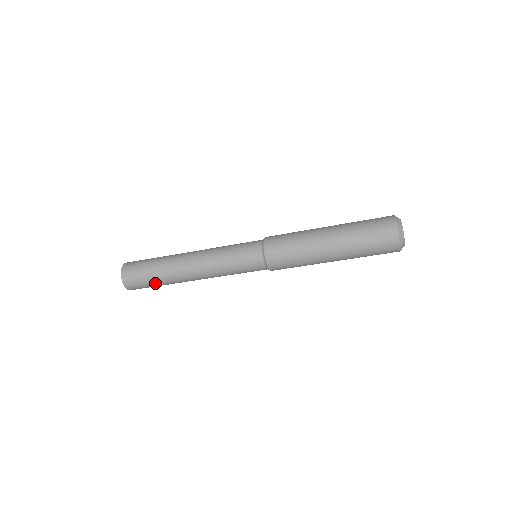
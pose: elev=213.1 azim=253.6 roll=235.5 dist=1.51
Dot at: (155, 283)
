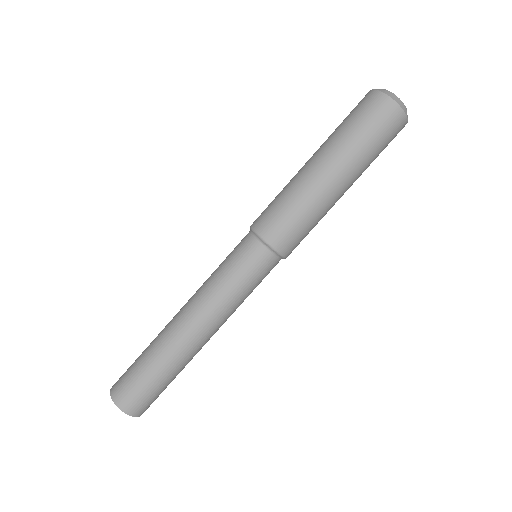
Dot at: (144, 365)
